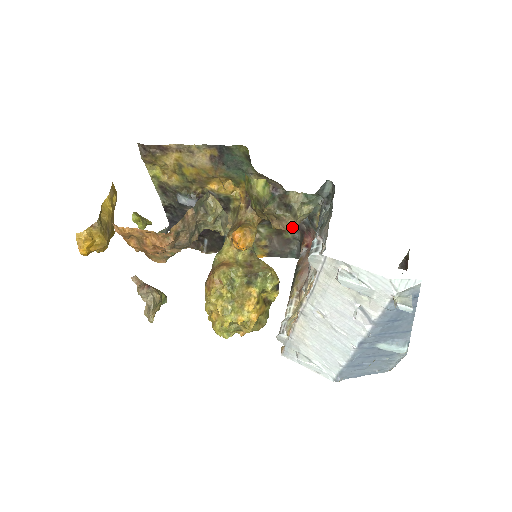
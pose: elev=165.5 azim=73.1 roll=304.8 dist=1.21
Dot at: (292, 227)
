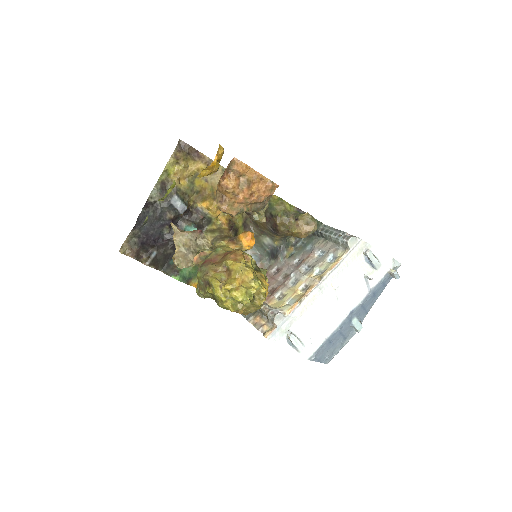
Dot at: (306, 235)
